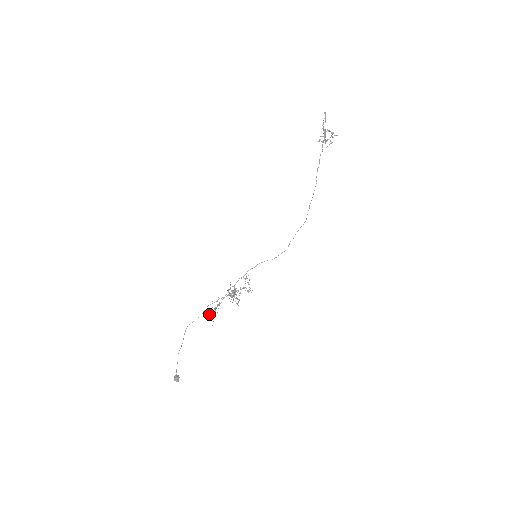
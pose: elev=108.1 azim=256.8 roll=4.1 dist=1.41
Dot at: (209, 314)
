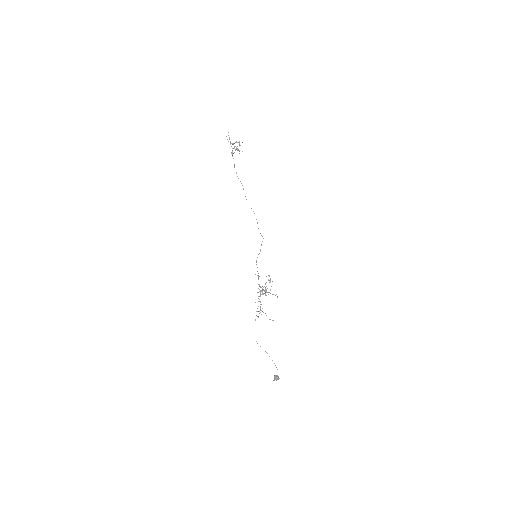
Dot at: occluded
